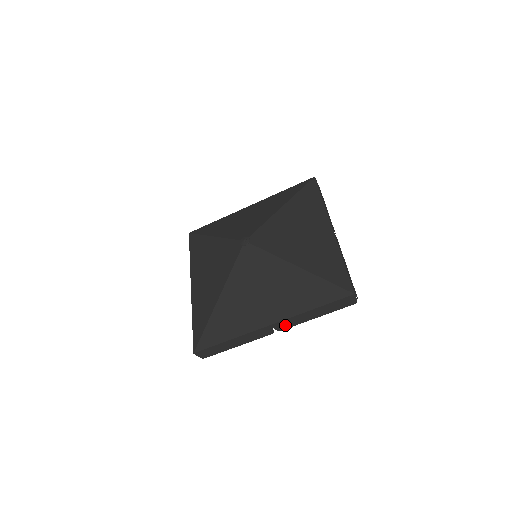
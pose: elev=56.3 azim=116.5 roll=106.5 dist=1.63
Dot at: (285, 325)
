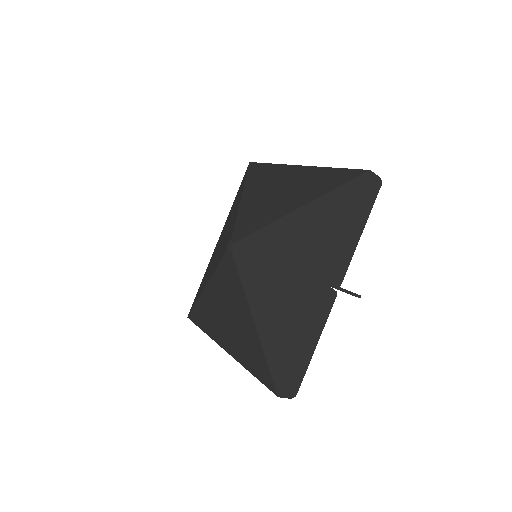
Dot at: (339, 272)
